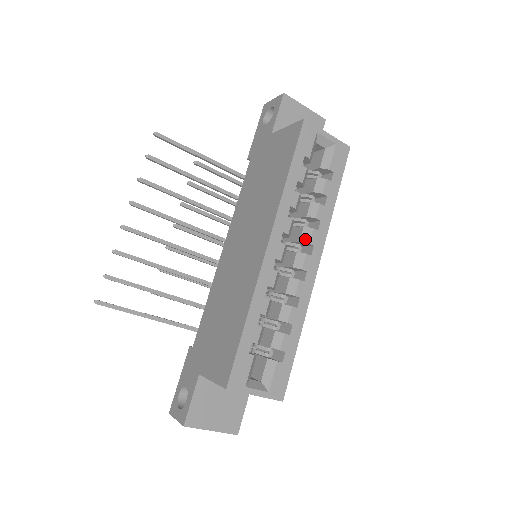
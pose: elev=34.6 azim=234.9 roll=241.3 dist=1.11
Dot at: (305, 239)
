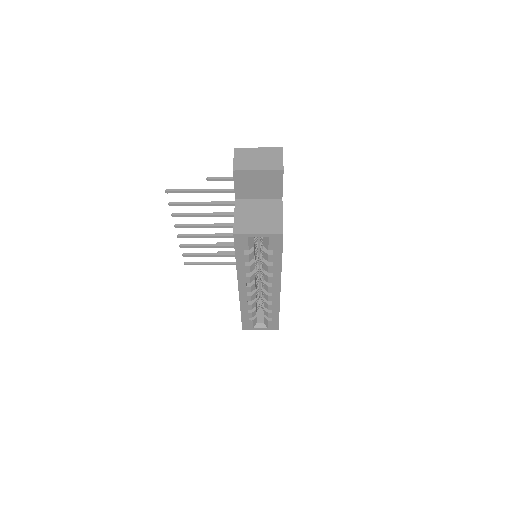
Dot at: (266, 280)
